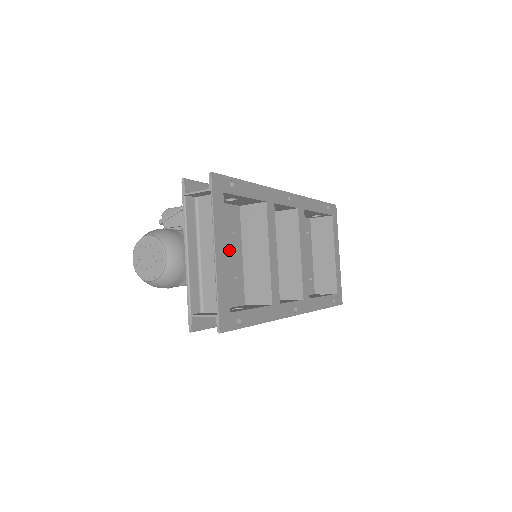
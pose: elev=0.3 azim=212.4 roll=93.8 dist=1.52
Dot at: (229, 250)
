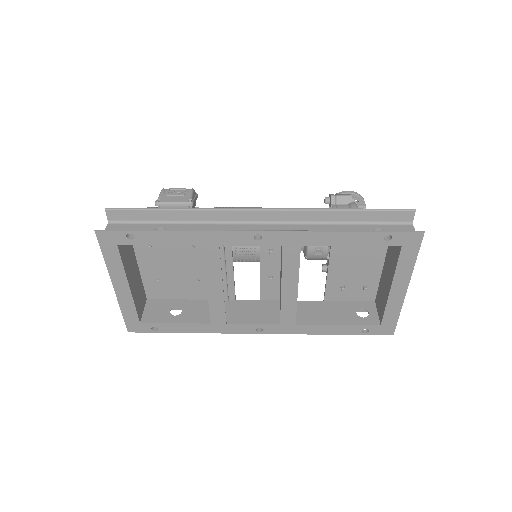
Dot at: (187, 260)
